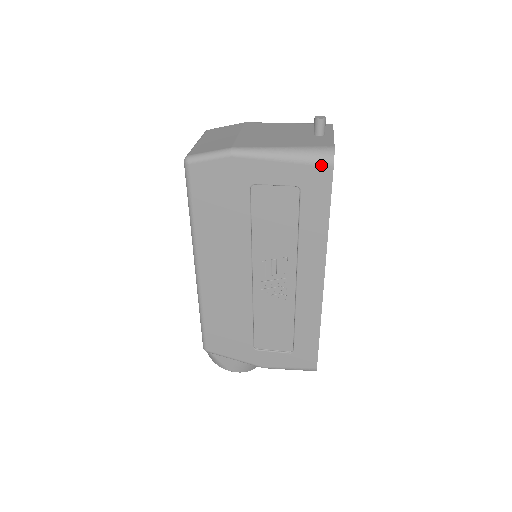
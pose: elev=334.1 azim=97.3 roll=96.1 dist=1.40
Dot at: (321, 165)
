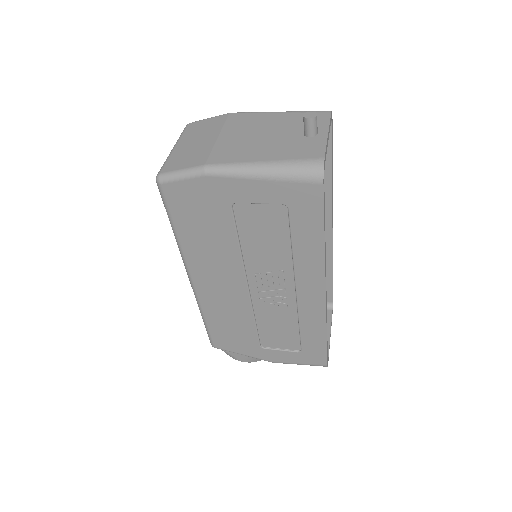
Dot at: (308, 183)
